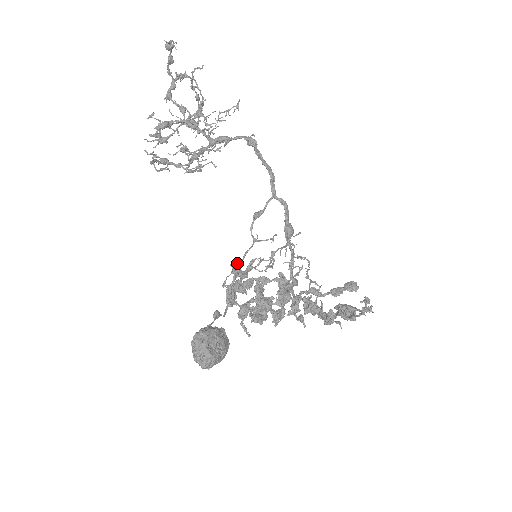
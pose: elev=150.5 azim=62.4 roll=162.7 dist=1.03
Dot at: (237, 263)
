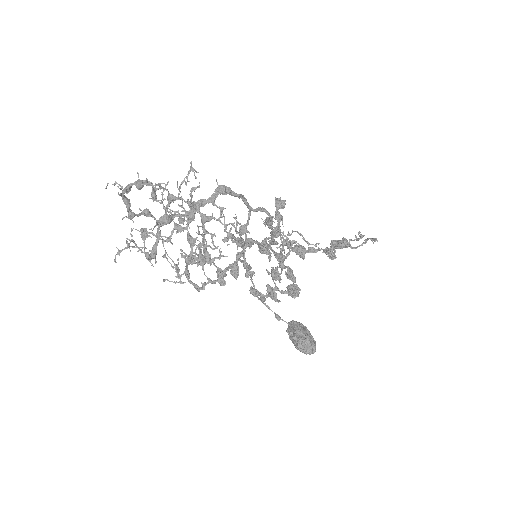
Dot at: (183, 252)
